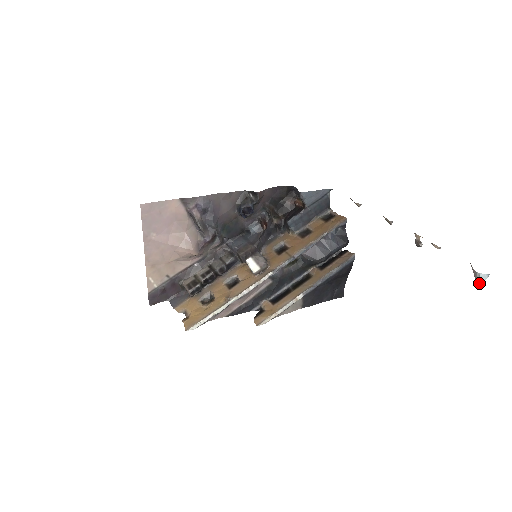
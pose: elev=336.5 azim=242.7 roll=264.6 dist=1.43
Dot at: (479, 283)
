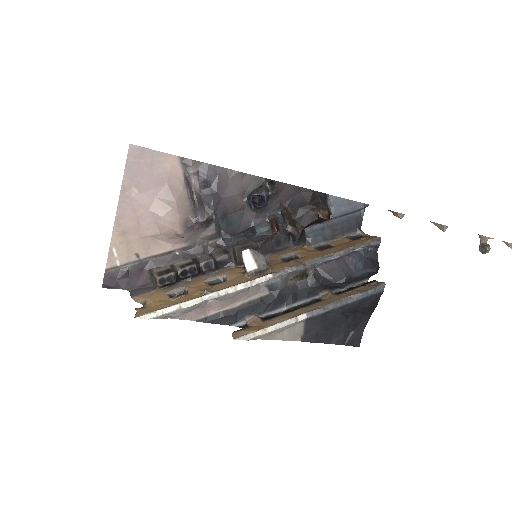
Dot at: out of frame
